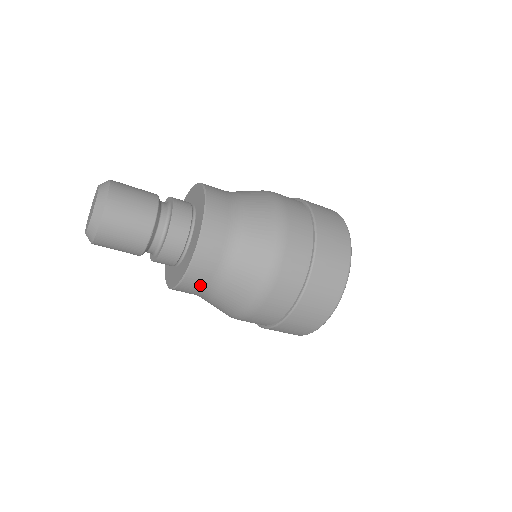
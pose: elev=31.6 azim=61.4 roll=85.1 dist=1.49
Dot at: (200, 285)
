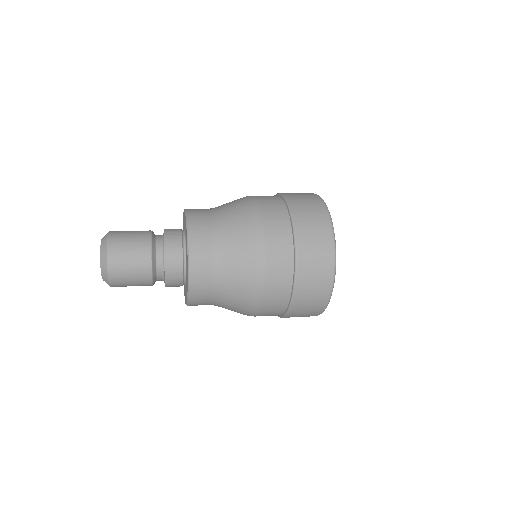
Dot at: occluded
